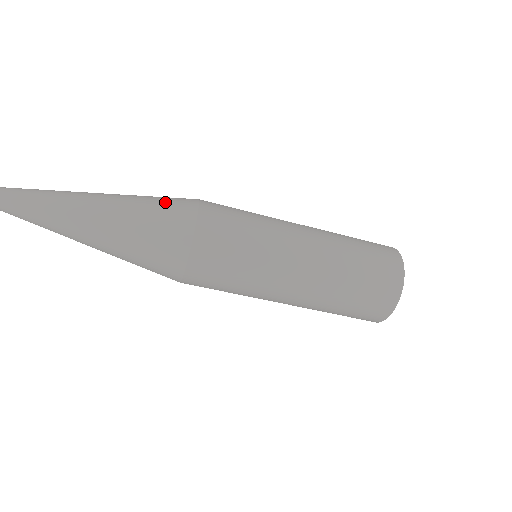
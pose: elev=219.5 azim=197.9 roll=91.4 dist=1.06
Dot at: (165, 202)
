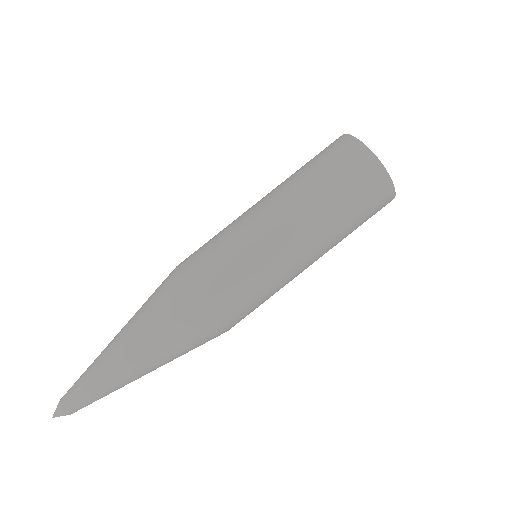
Dot at: (168, 316)
